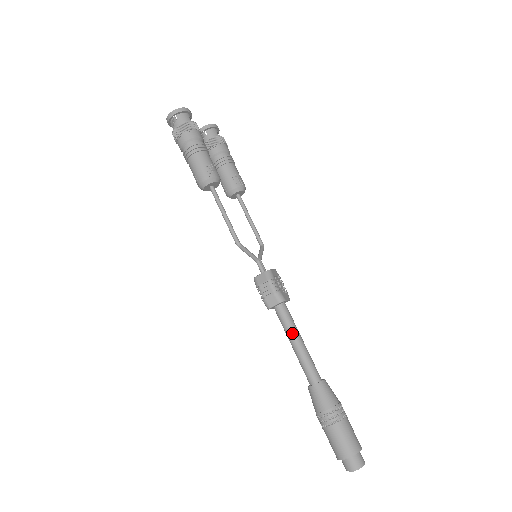
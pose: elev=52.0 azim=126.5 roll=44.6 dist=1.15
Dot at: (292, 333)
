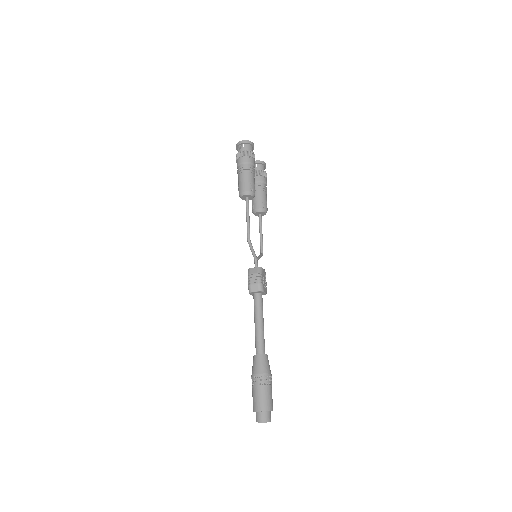
Dot at: (259, 315)
